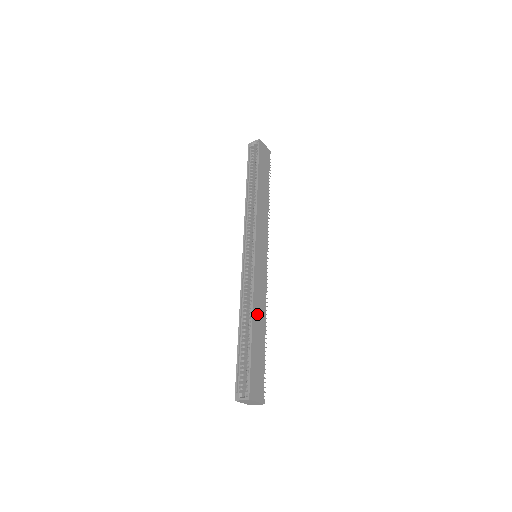
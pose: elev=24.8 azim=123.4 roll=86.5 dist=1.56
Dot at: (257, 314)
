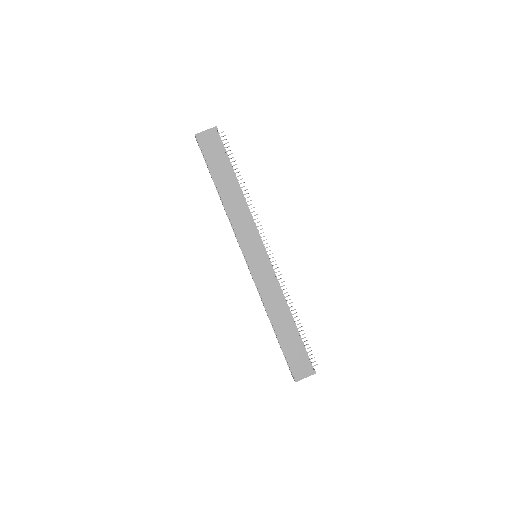
Dot at: (275, 313)
